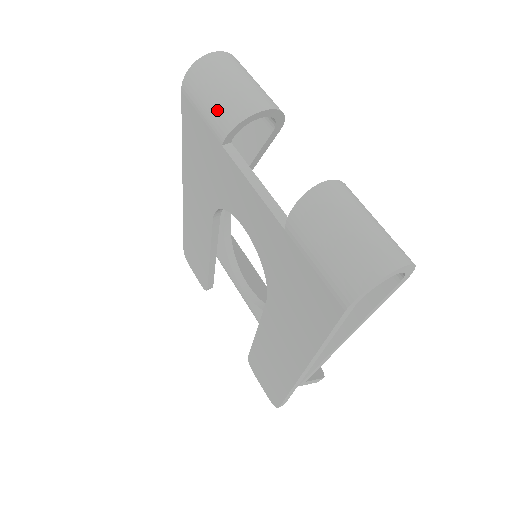
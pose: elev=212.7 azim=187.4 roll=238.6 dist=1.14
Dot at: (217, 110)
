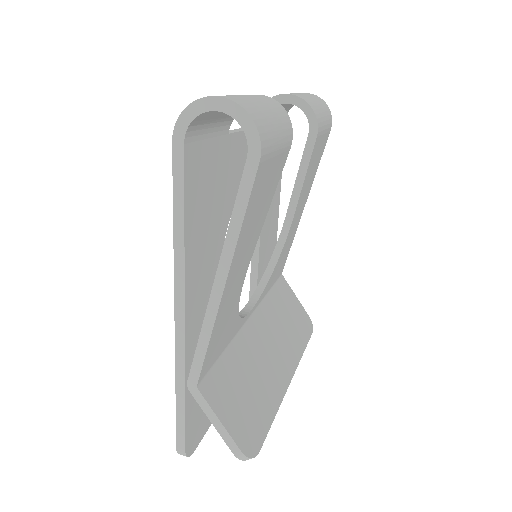
Dot at: occluded
